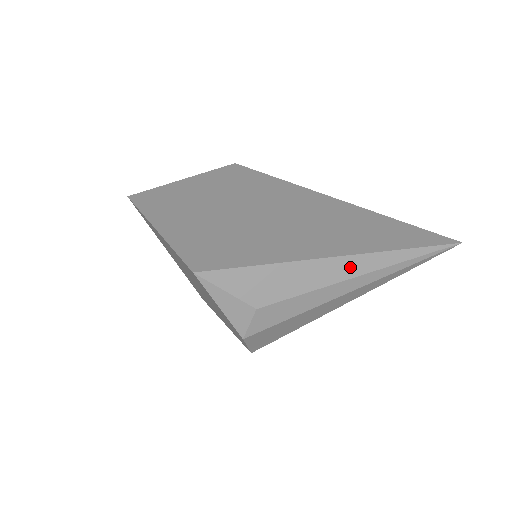
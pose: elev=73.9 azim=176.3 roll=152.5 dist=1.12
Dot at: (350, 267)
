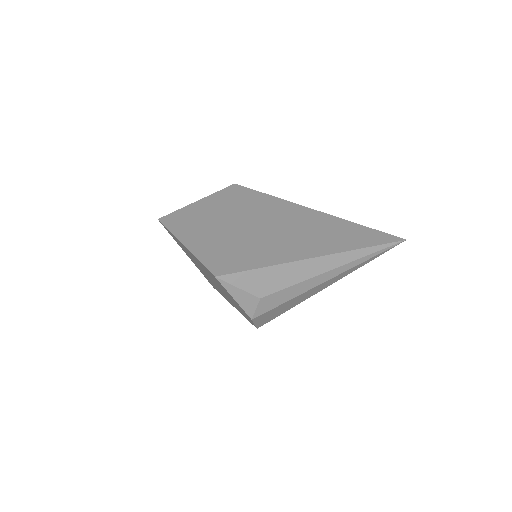
Dot at: (325, 264)
